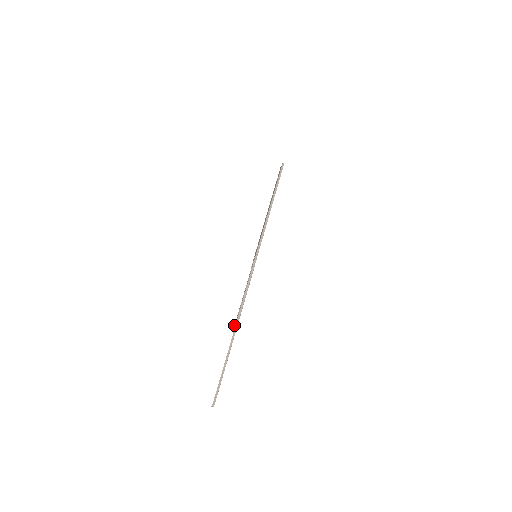
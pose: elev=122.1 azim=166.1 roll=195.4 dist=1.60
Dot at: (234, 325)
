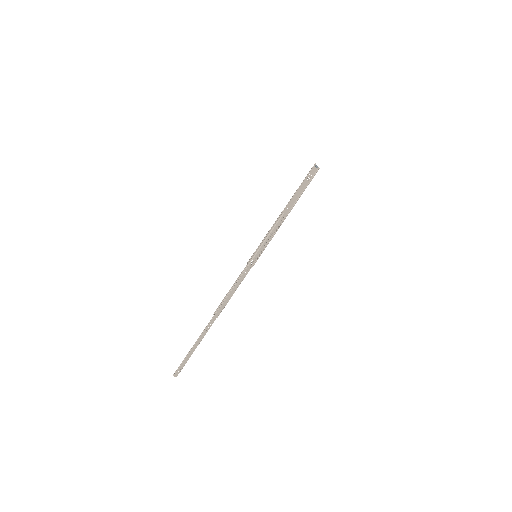
Dot at: (217, 316)
